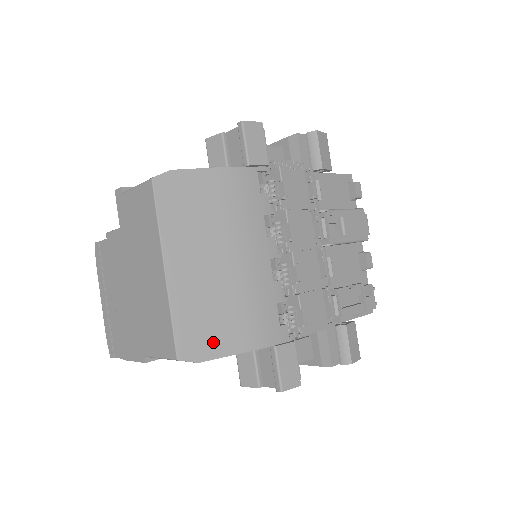
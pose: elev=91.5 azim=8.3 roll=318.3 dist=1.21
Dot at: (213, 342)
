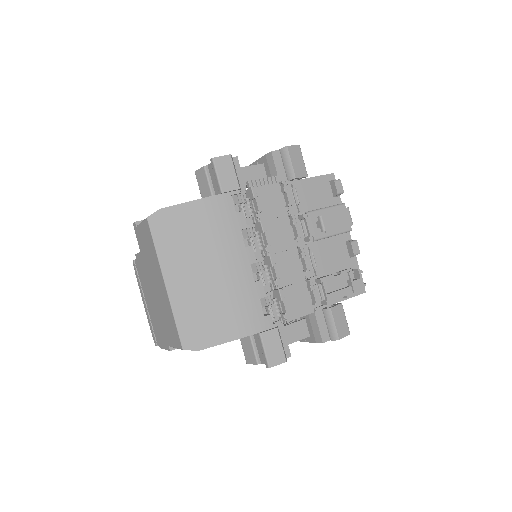
Dot at: (209, 334)
